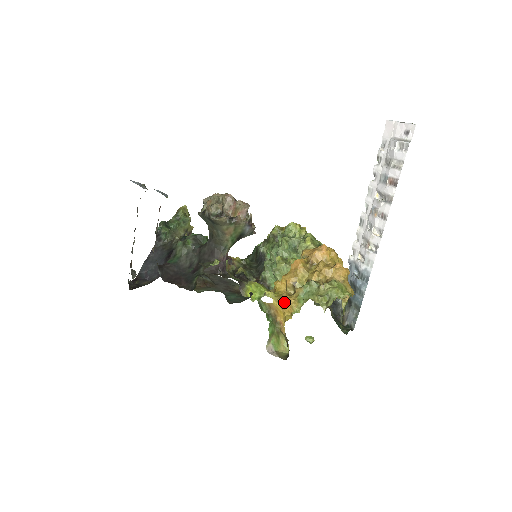
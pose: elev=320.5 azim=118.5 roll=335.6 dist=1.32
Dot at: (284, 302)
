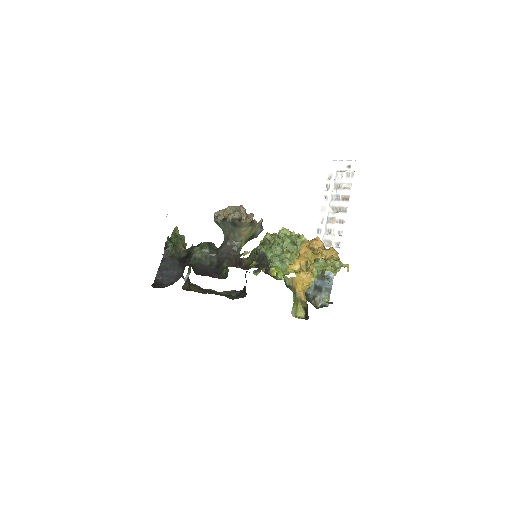
Dot at: (304, 275)
